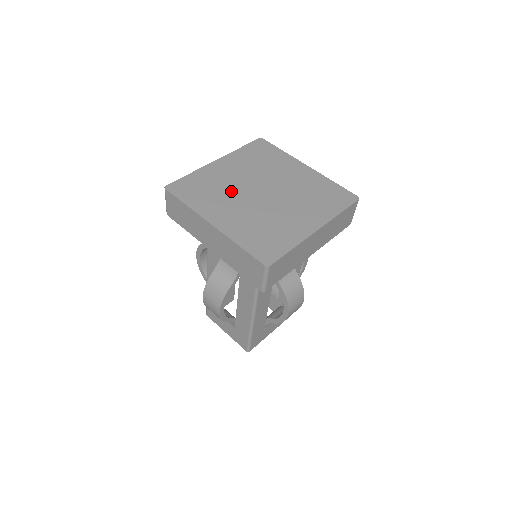
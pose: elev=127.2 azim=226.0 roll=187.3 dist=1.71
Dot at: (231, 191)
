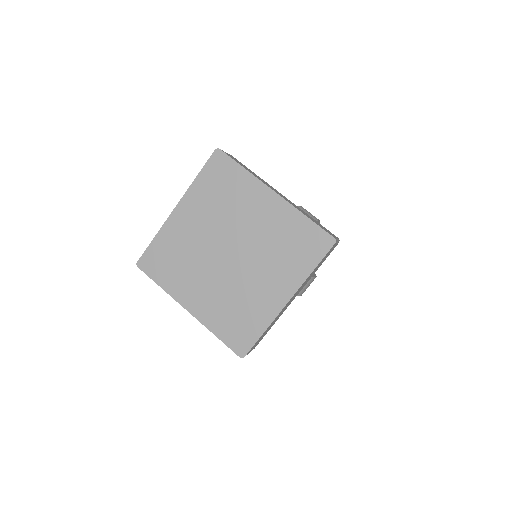
Dot at: (197, 258)
